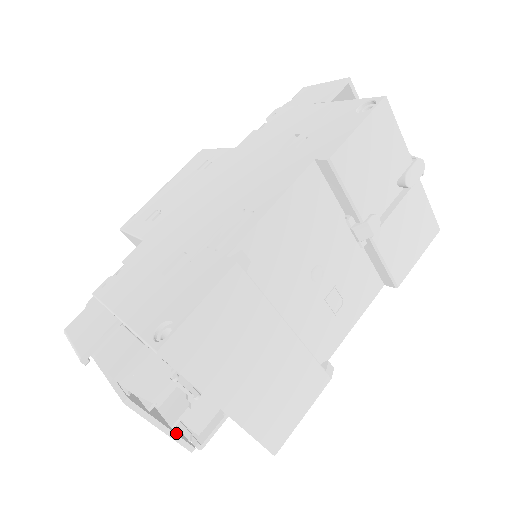
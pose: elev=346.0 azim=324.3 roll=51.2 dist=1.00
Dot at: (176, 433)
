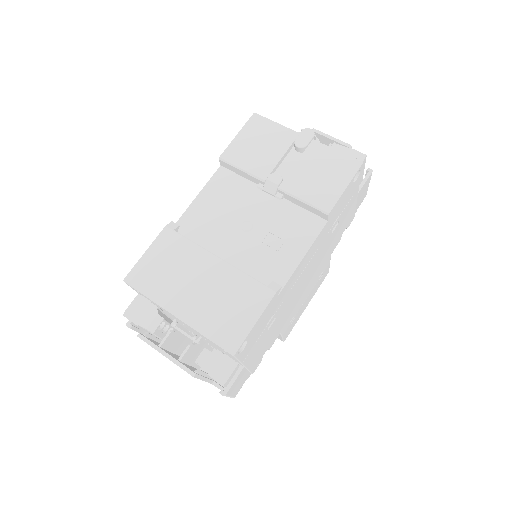
Dot at: (178, 361)
